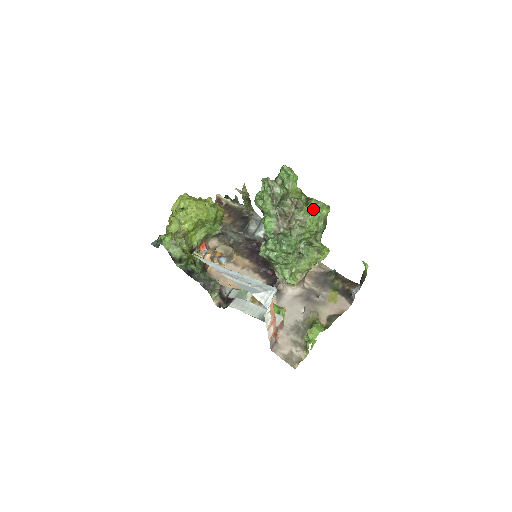
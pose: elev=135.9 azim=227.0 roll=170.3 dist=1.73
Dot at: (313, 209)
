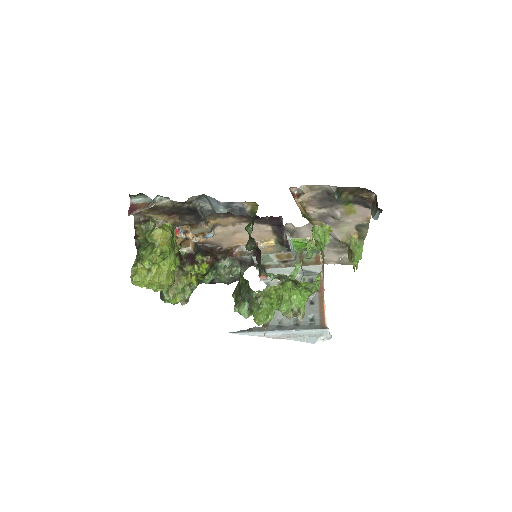
Dot at: (310, 290)
